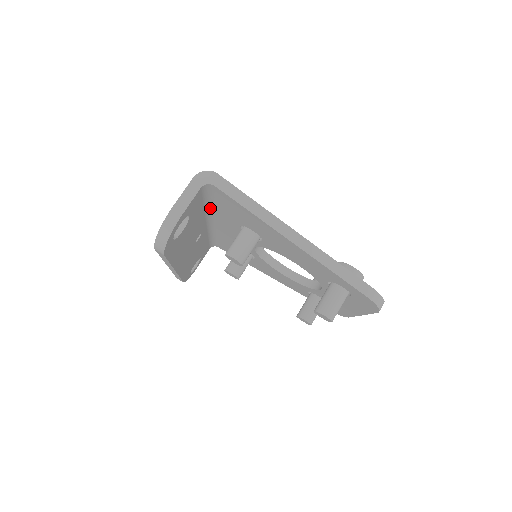
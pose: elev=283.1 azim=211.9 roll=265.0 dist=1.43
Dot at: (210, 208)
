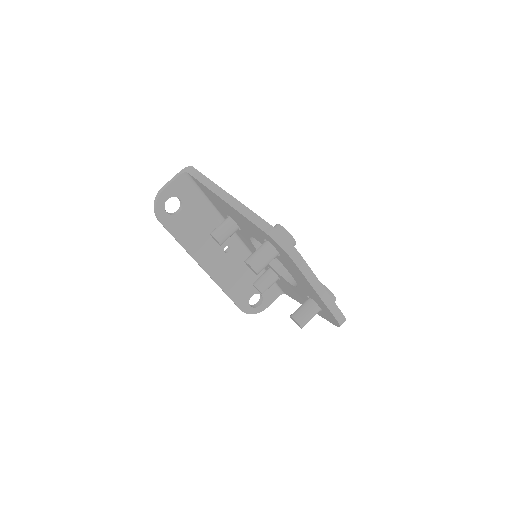
Dot at: (216, 211)
